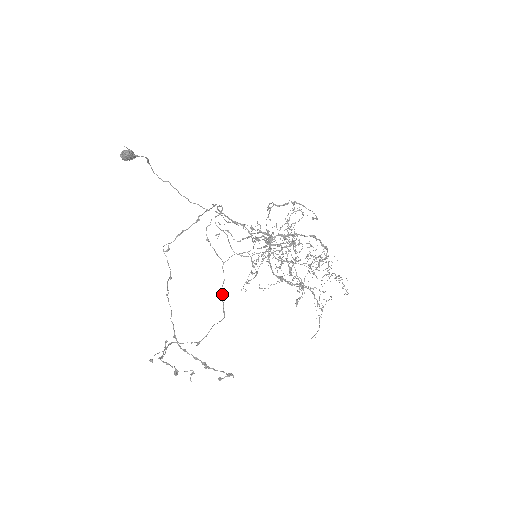
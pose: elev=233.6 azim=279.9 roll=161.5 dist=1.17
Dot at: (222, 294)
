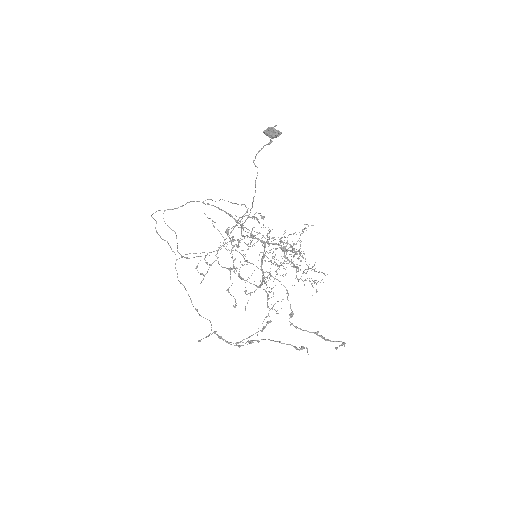
Dot at: occluded
